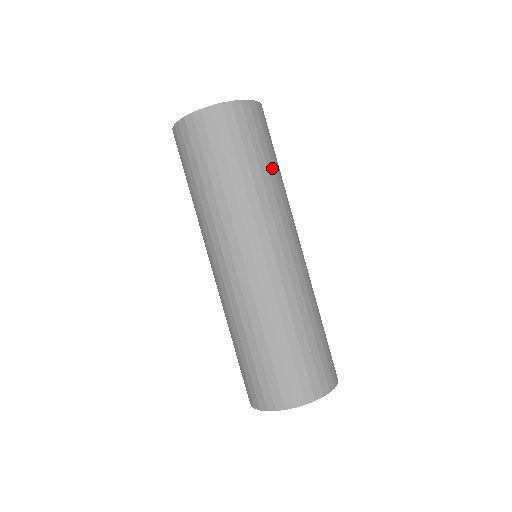
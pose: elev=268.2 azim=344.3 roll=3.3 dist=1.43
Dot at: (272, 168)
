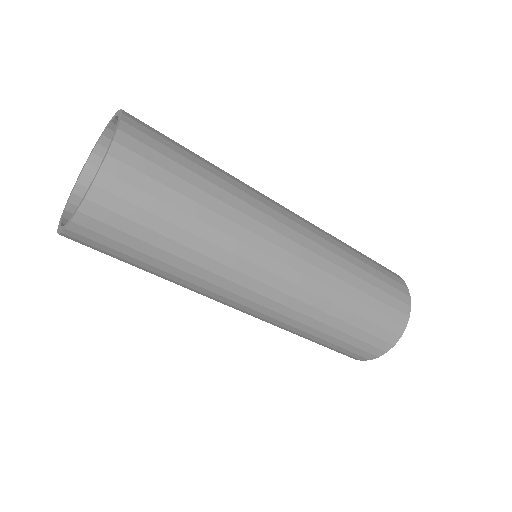
Dot at: (205, 196)
